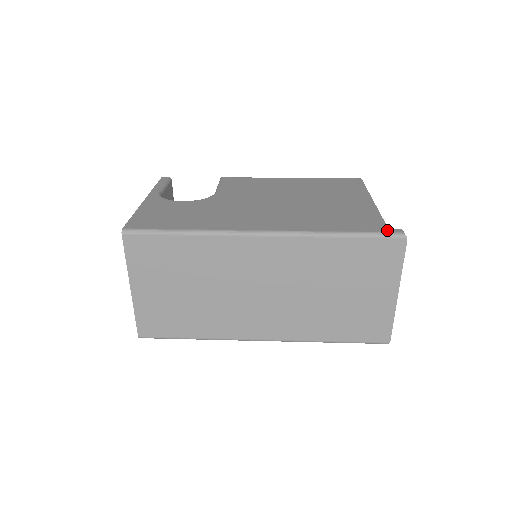
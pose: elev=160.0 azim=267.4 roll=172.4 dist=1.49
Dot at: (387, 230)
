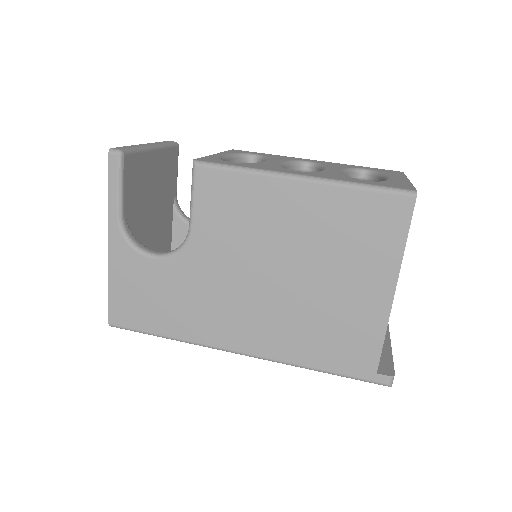
Dot at: (373, 378)
